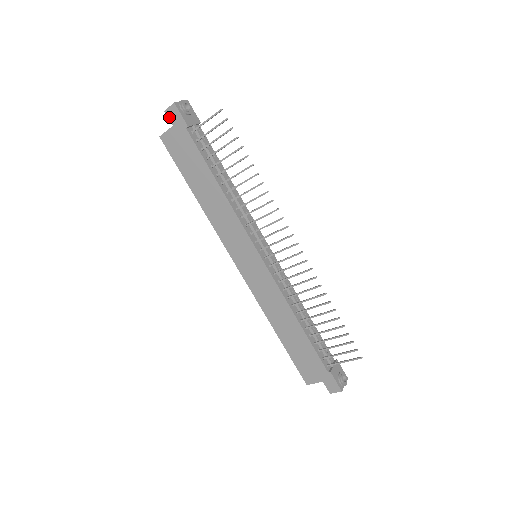
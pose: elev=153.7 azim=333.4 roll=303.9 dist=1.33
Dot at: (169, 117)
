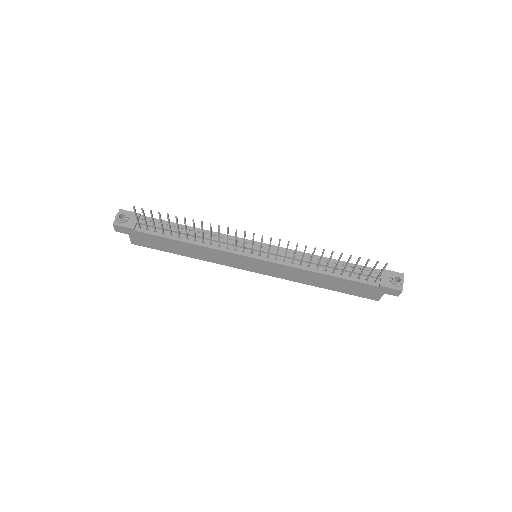
Dot at: (121, 232)
